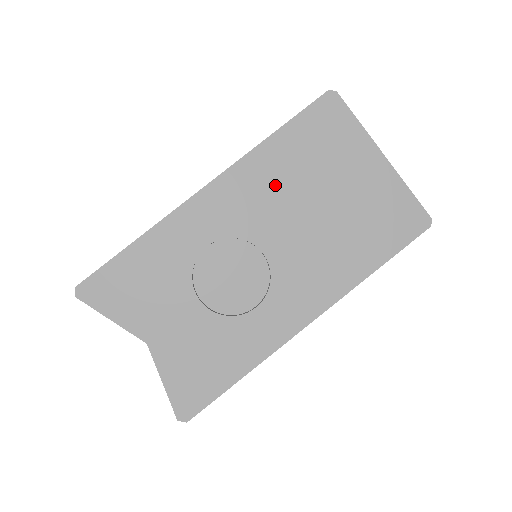
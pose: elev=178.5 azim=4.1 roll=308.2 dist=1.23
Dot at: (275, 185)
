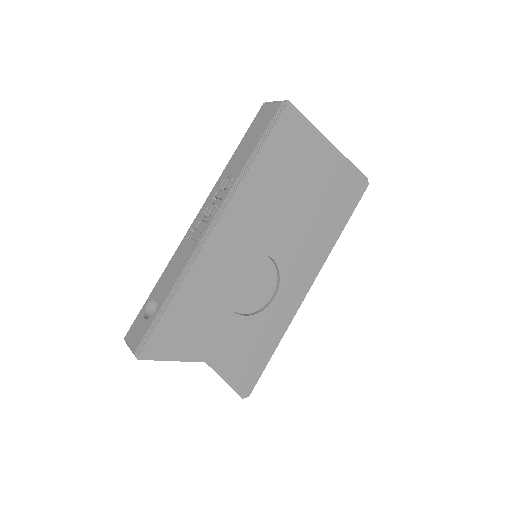
Dot at: (265, 200)
